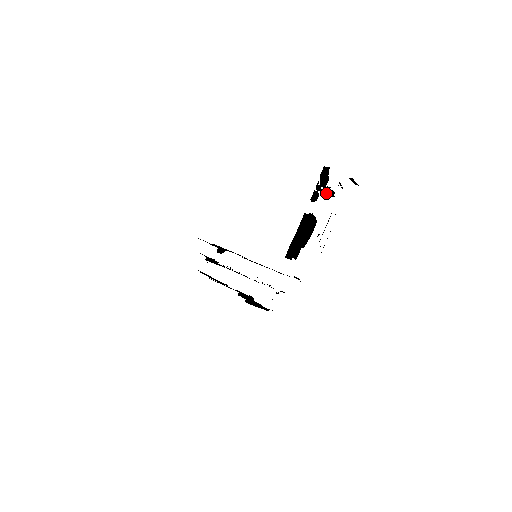
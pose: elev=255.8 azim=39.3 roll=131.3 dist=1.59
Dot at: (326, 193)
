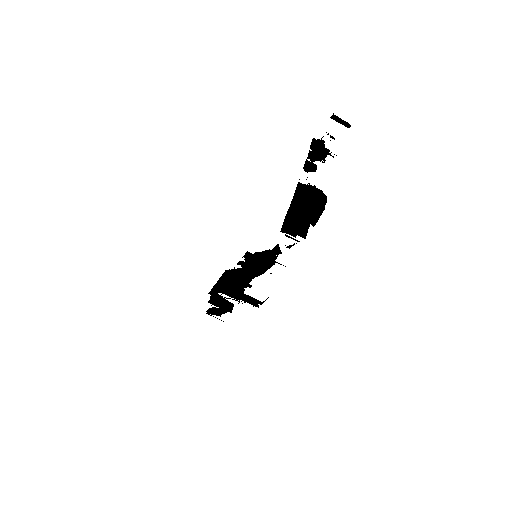
Dot at: (324, 160)
